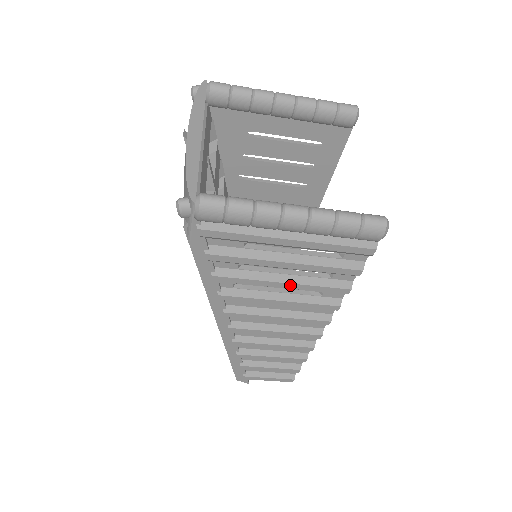
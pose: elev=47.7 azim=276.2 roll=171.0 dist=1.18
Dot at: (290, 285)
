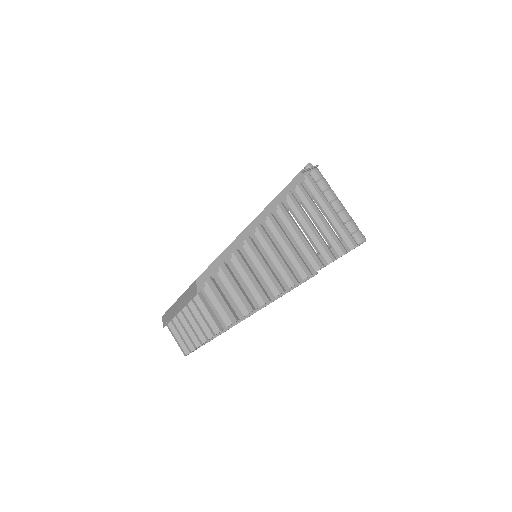
Dot at: (314, 230)
